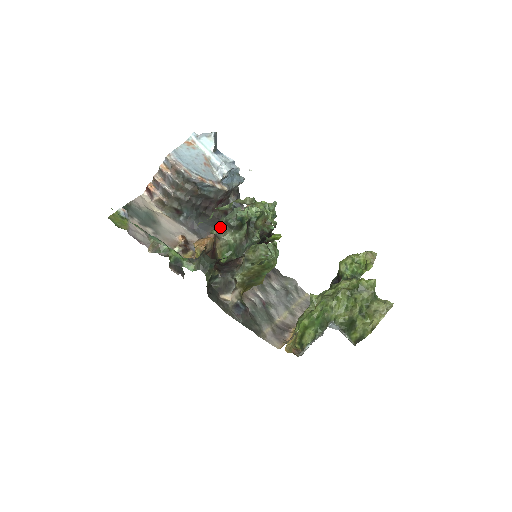
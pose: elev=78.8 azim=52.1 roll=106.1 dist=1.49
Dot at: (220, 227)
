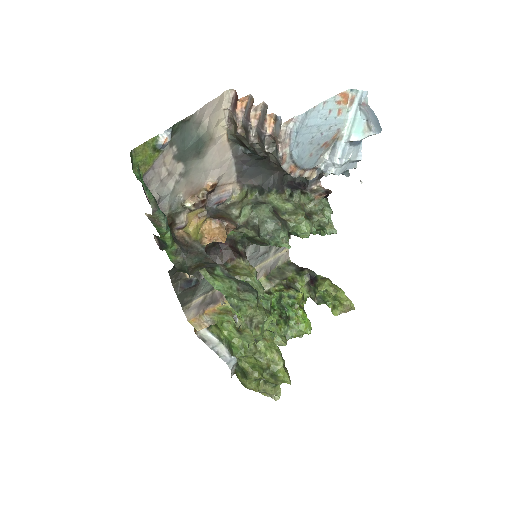
Dot at: (250, 226)
